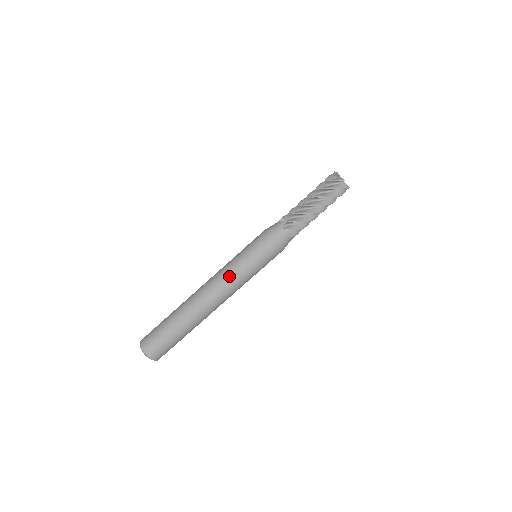
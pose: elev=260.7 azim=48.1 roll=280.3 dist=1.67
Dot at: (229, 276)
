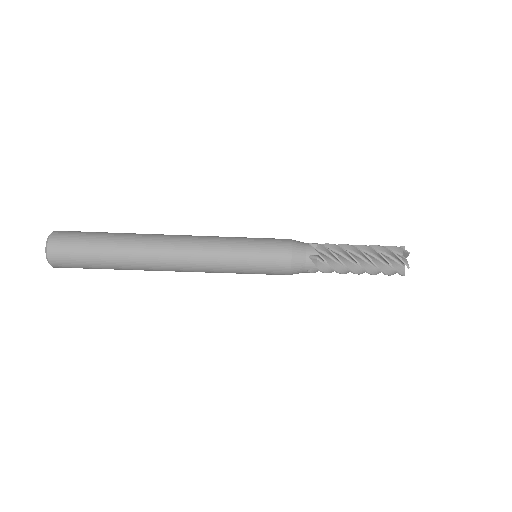
Dot at: (213, 271)
